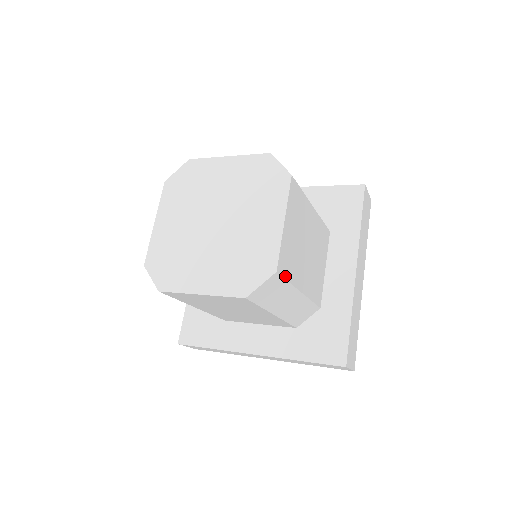
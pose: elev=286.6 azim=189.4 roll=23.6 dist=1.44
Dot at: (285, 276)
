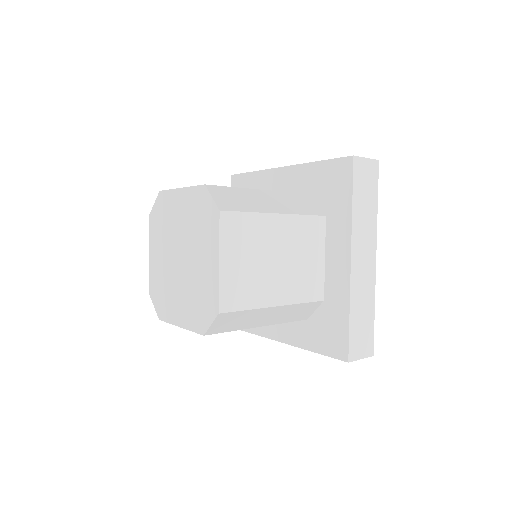
Dot at: (237, 308)
